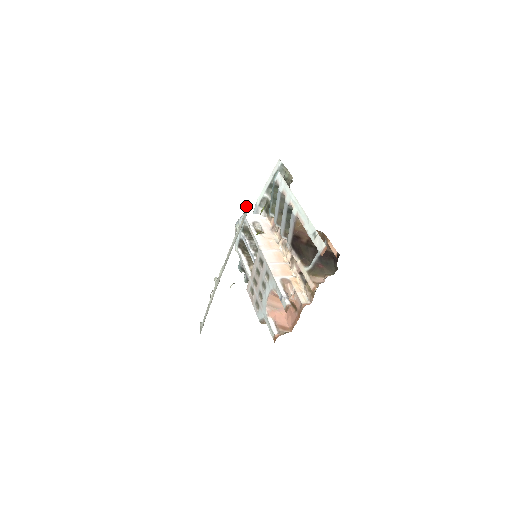
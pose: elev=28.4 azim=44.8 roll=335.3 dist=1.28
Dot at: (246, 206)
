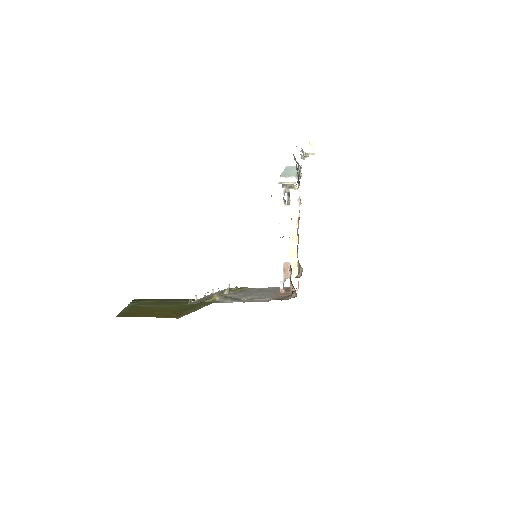
Dot at: (189, 300)
